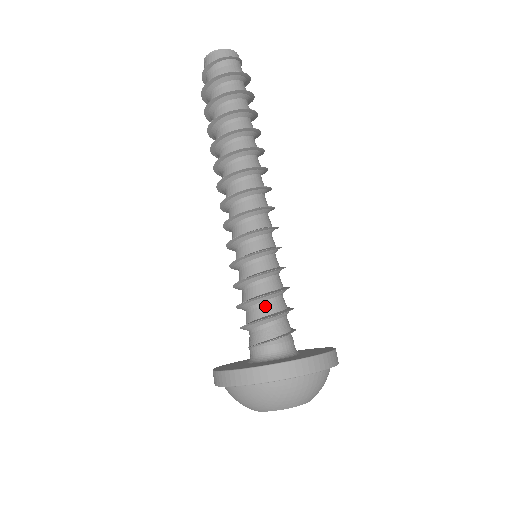
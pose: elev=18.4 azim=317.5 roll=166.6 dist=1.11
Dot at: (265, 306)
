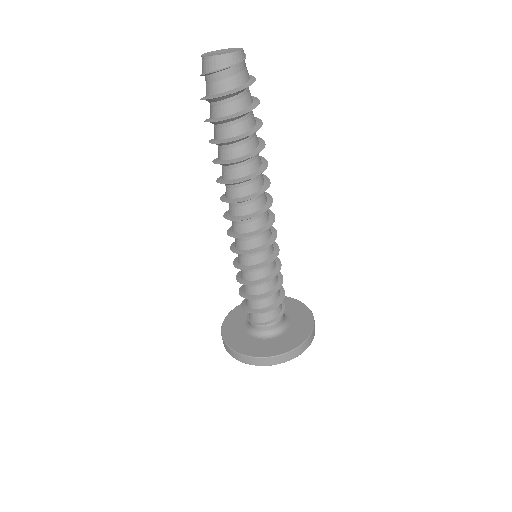
Dot at: (257, 302)
